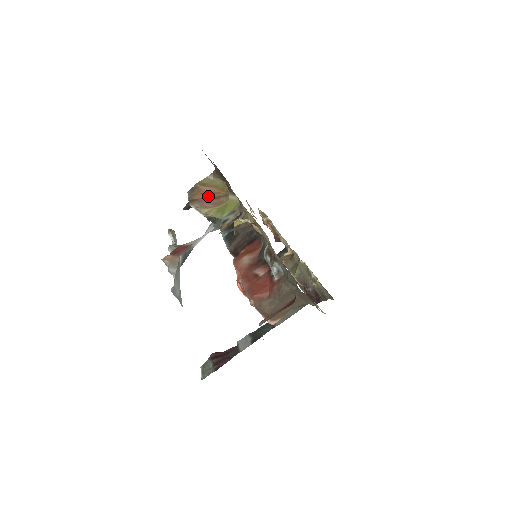
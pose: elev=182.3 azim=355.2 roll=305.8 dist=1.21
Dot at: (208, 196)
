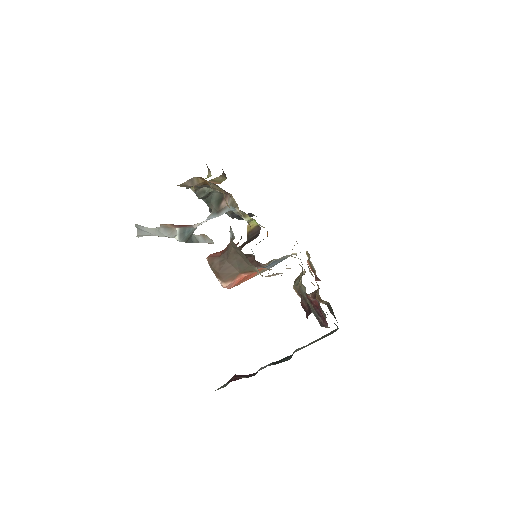
Dot at: occluded
